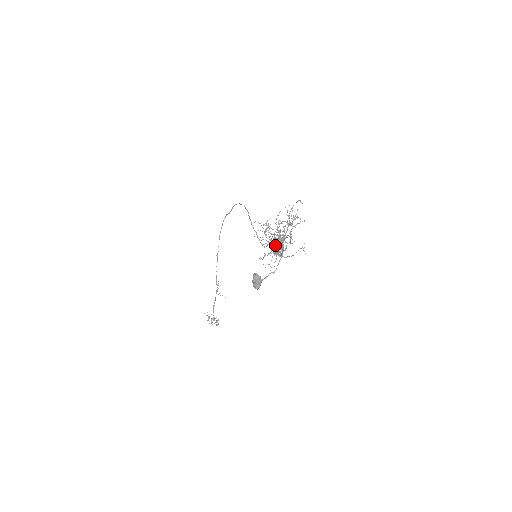
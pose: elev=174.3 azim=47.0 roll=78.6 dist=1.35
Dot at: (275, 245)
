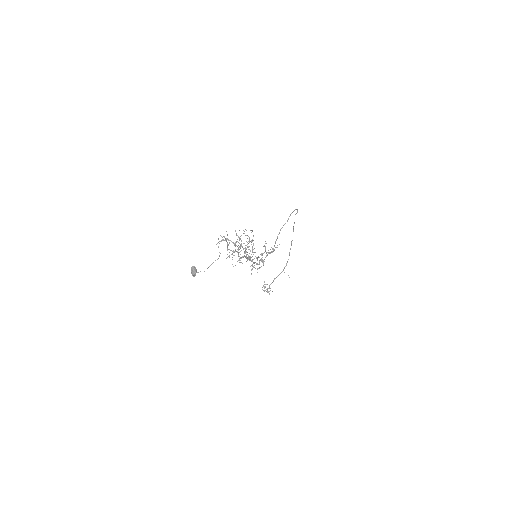
Dot at: (231, 254)
